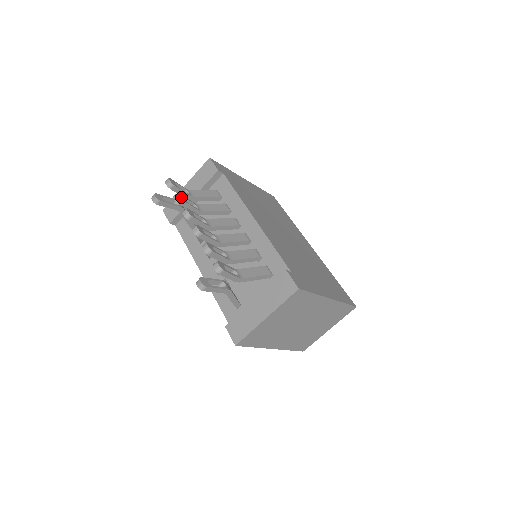
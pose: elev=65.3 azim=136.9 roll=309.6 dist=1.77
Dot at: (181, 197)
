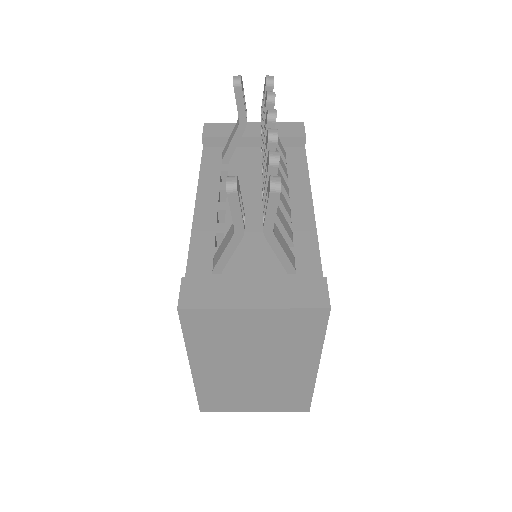
Dot at: occluded
